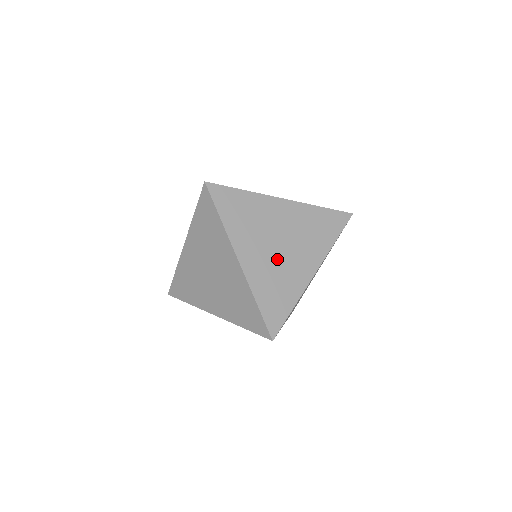
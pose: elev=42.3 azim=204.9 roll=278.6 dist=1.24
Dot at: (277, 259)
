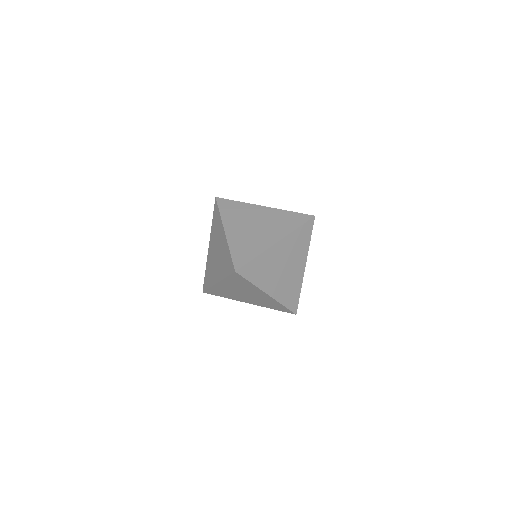
Dot at: (285, 277)
